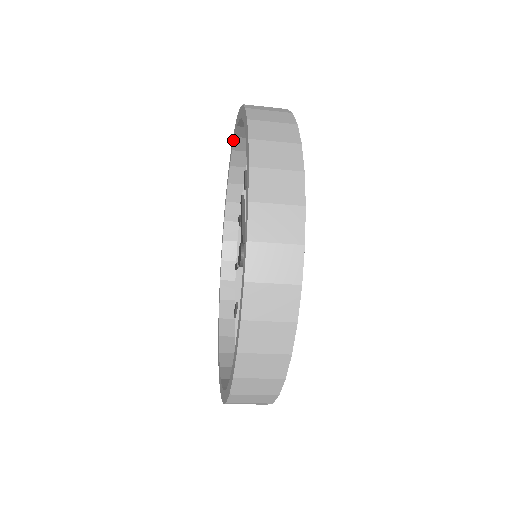
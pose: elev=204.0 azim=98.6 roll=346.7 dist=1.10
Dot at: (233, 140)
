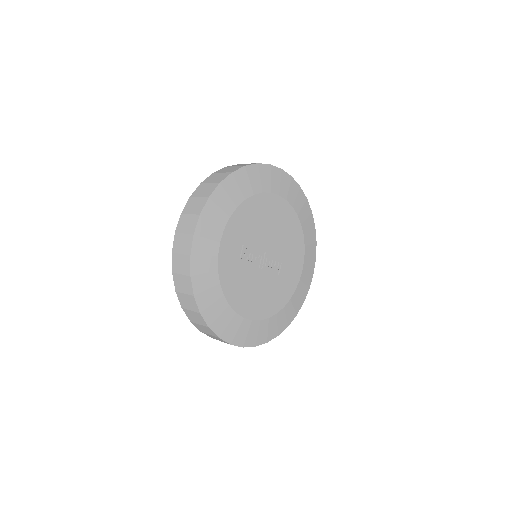
Dot at: occluded
